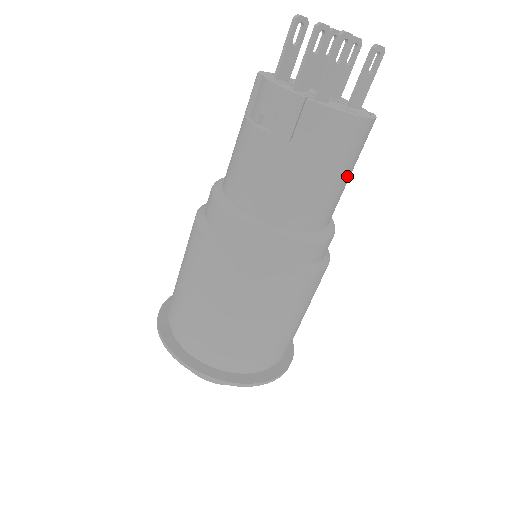
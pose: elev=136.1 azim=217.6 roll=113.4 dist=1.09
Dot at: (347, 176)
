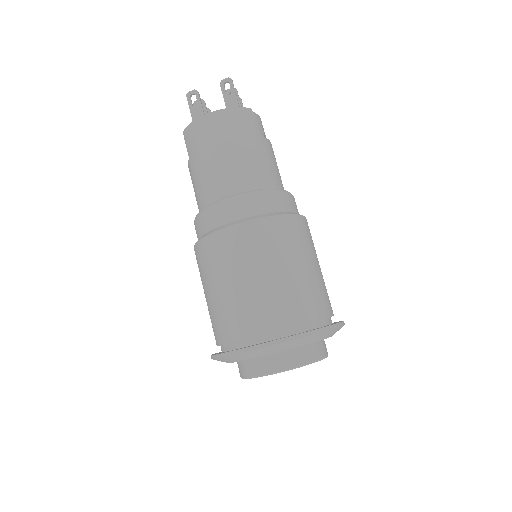
Dot at: (235, 150)
